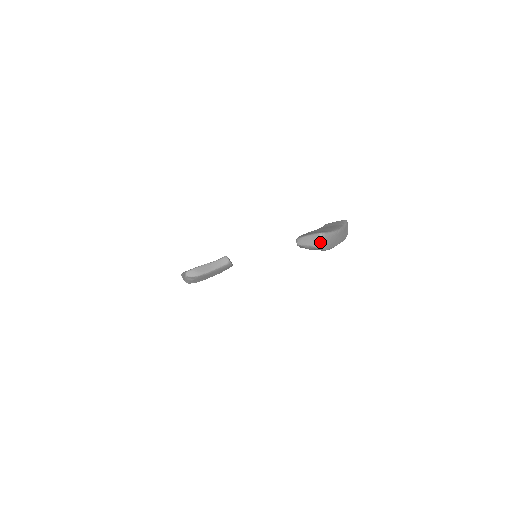
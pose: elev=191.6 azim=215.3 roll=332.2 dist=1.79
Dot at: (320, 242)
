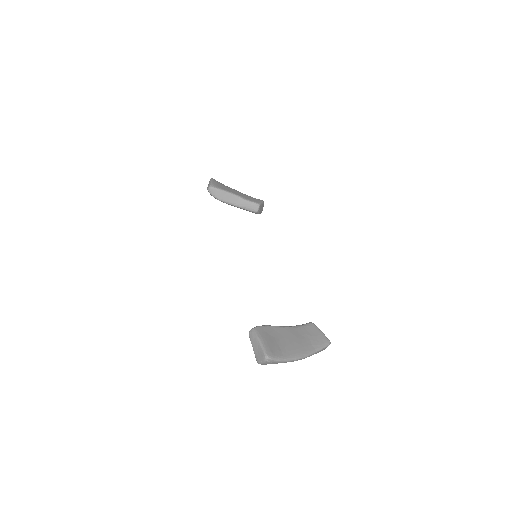
Dot at: (261, 360)
